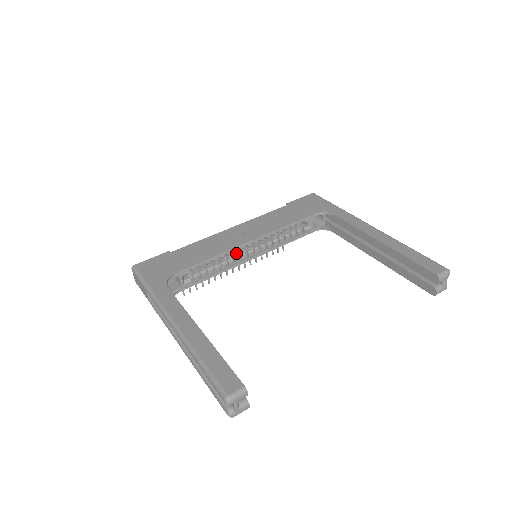
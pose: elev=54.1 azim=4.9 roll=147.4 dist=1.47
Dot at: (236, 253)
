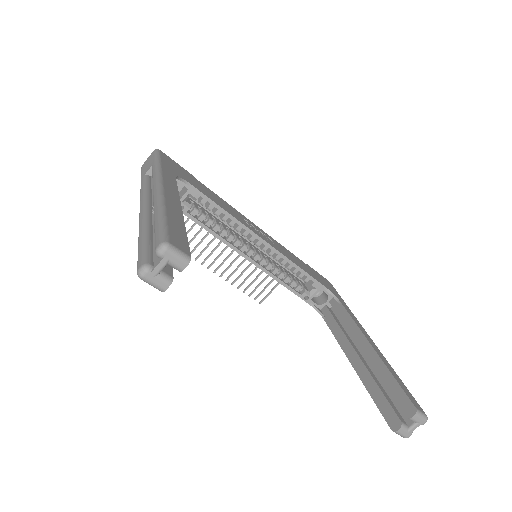
Dot at: (241, 239)
